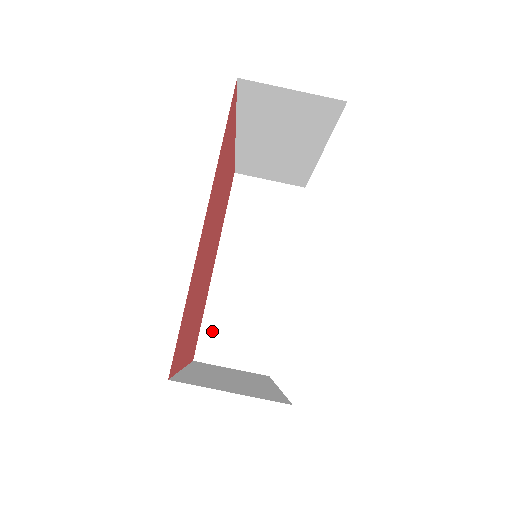
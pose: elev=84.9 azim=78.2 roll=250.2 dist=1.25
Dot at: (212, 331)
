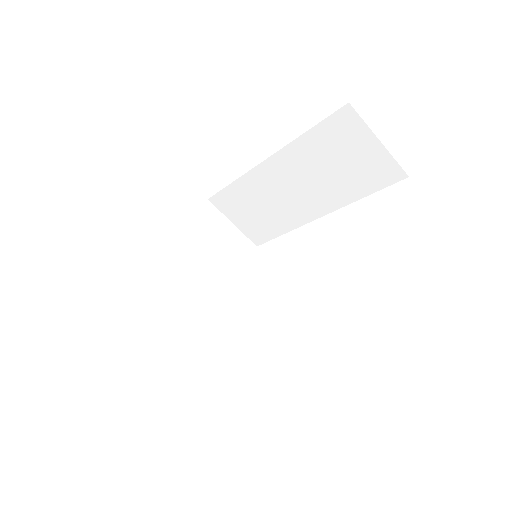
Dot at: (232, 196)
